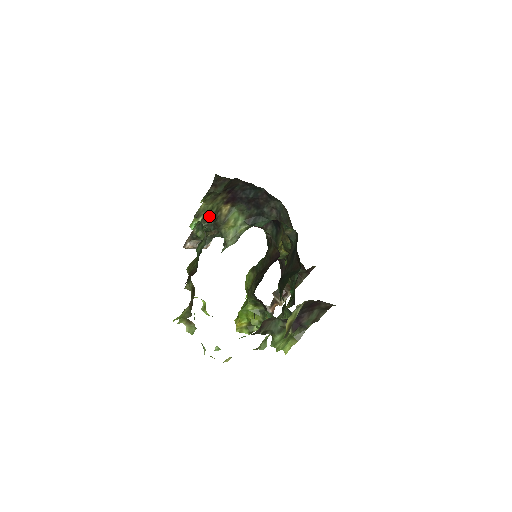
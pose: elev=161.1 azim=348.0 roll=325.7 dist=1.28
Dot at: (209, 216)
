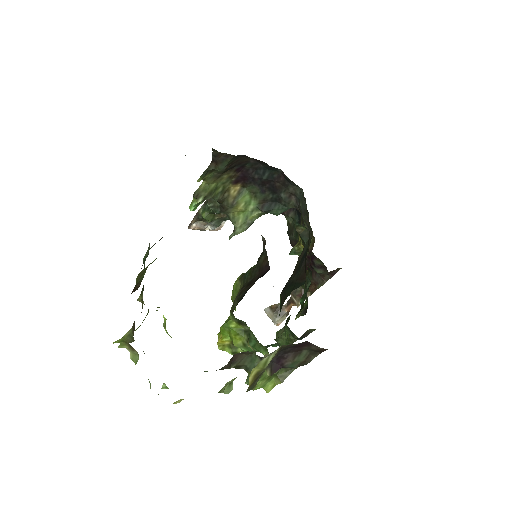
Dot at: (213, 197)
